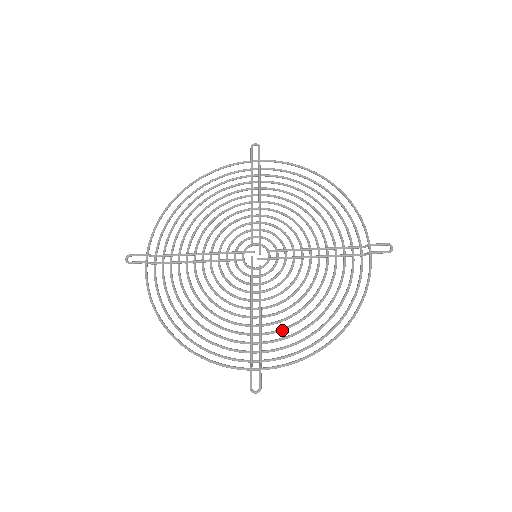
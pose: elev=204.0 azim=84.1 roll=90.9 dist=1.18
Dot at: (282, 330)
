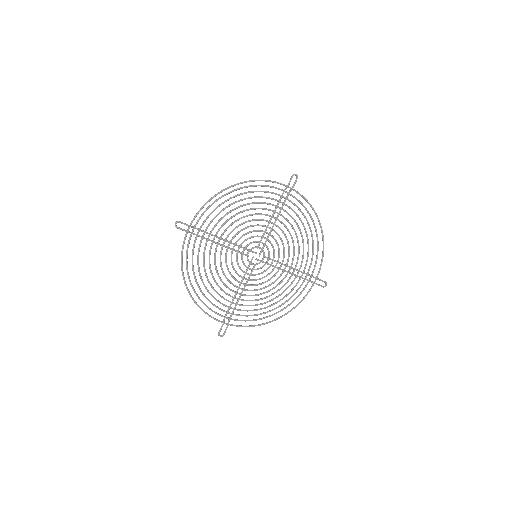
Dot at: occluded
